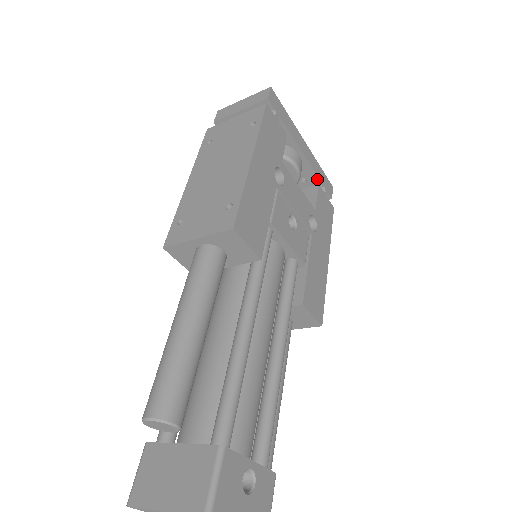
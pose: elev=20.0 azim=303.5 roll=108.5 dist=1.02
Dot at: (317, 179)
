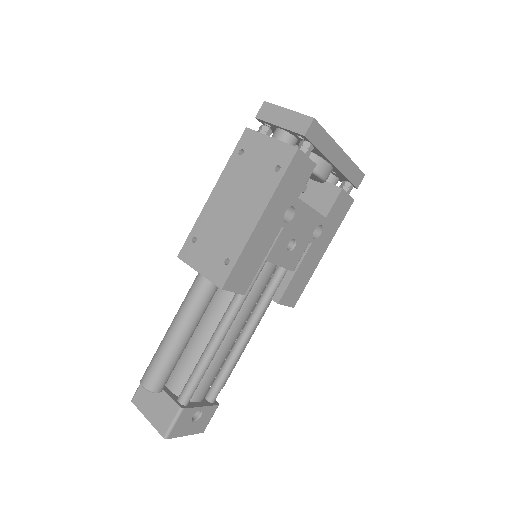
Dot at: (346, 178)
